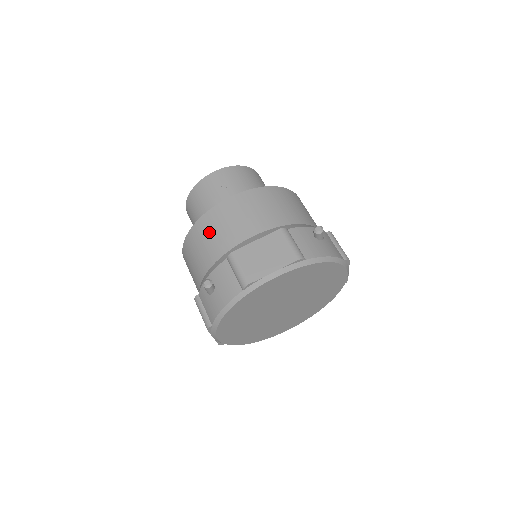
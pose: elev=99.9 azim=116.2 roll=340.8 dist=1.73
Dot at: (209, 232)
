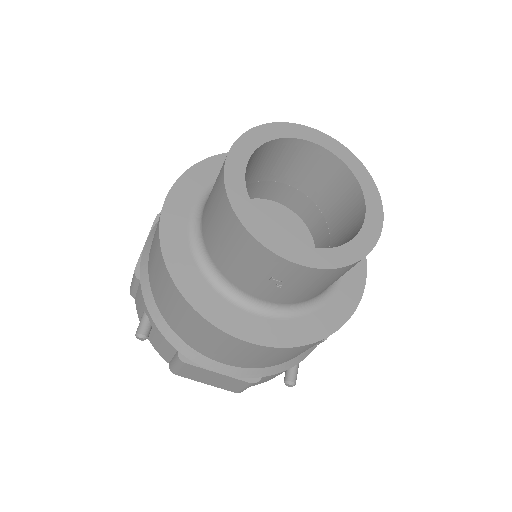
Dot at: (186, 321)
